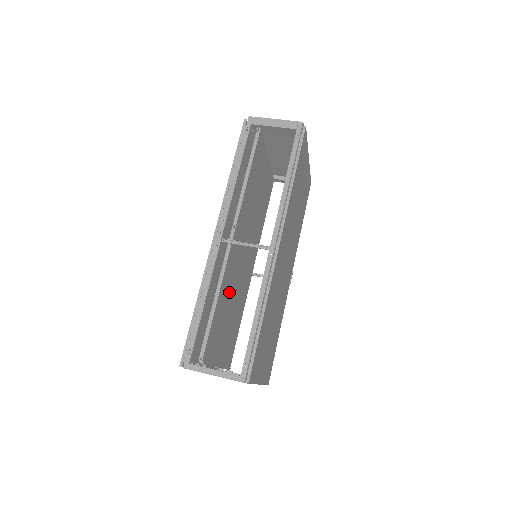
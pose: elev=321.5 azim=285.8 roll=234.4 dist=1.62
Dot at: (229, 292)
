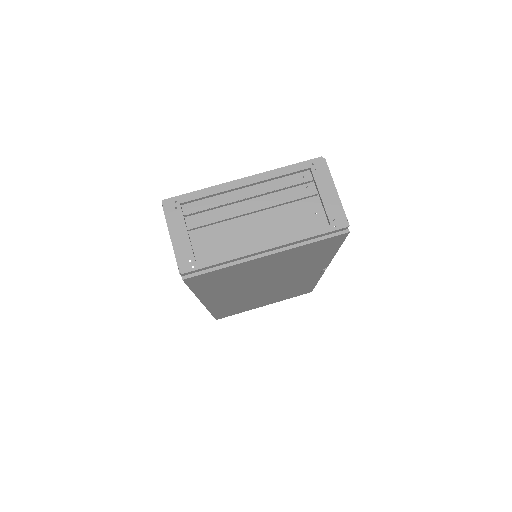
Dot at: occluded
